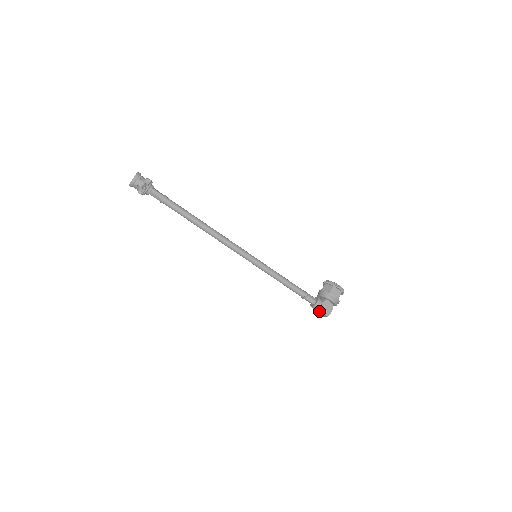
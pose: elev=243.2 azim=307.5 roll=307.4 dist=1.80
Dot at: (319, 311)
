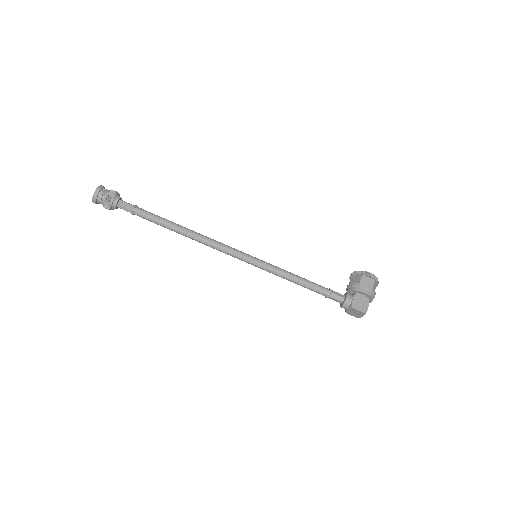
Dot at: (352, 308)
